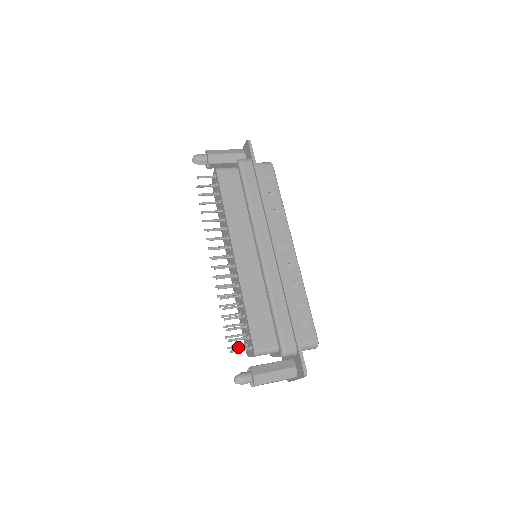
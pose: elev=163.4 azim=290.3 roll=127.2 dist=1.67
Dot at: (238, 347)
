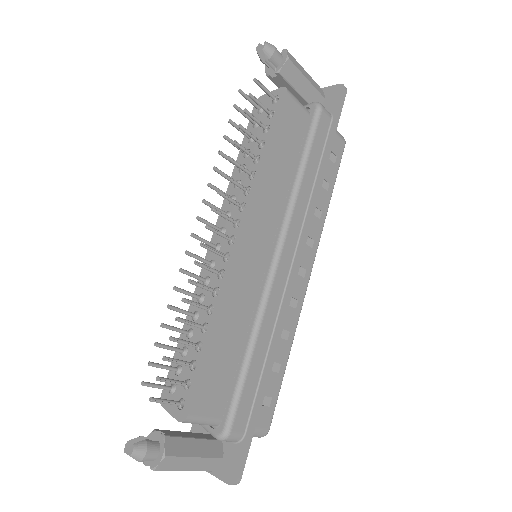
Dot at: (159, 388)
